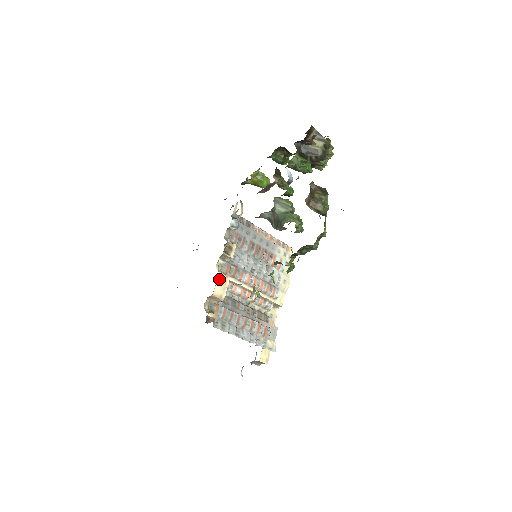
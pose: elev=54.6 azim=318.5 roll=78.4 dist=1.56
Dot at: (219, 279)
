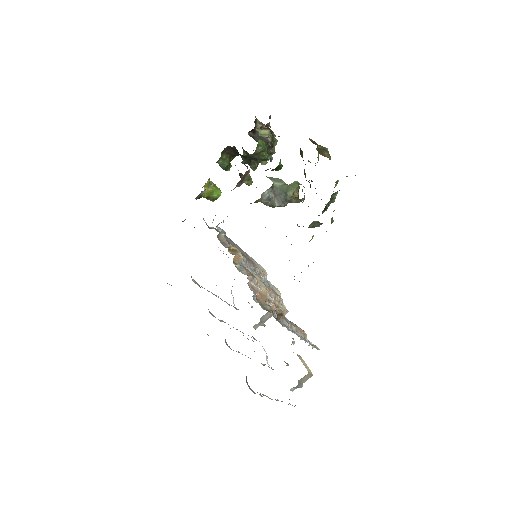
Dot at: occluded
